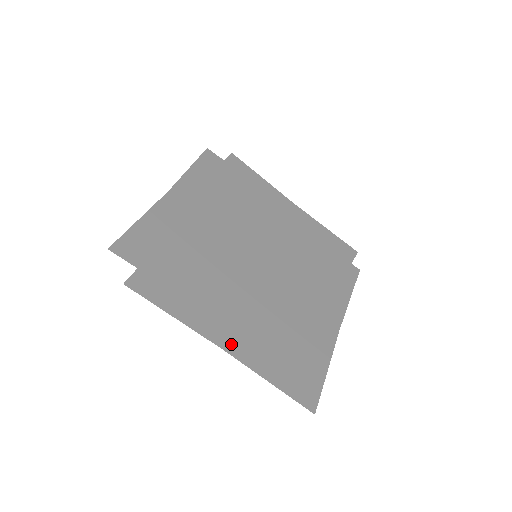
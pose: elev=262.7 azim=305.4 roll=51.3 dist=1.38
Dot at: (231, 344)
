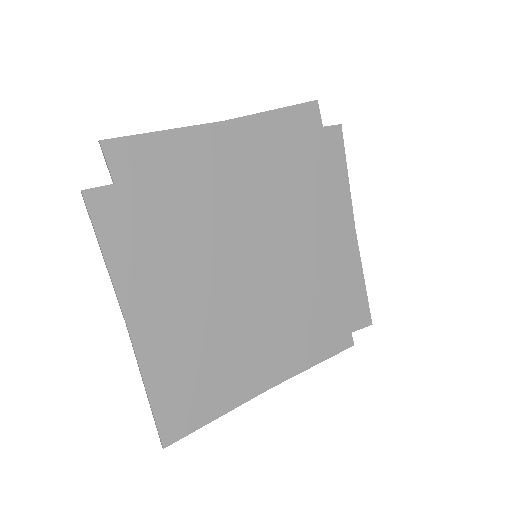
Dot at: (139, 328)
